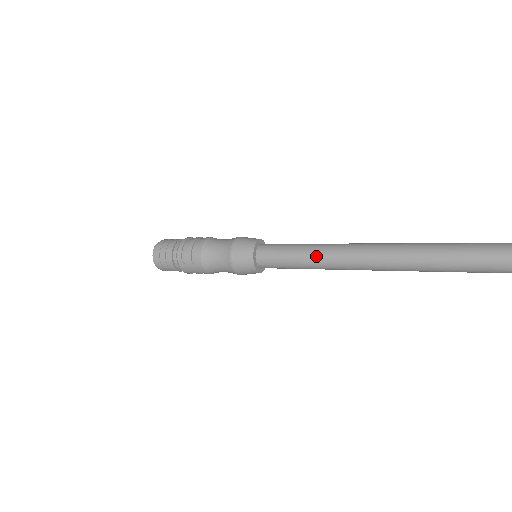
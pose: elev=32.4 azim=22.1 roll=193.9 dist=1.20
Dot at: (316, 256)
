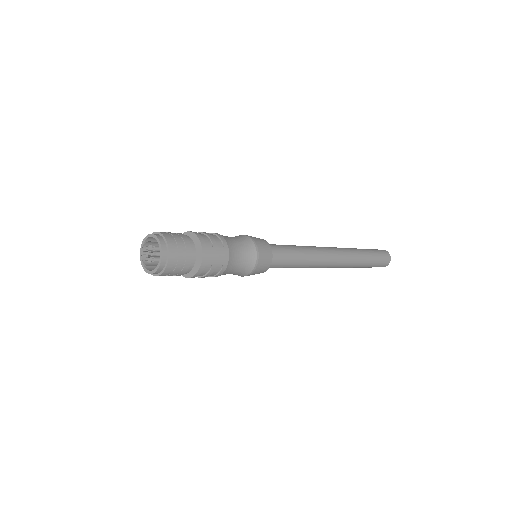
Dot at: (306, 248)
